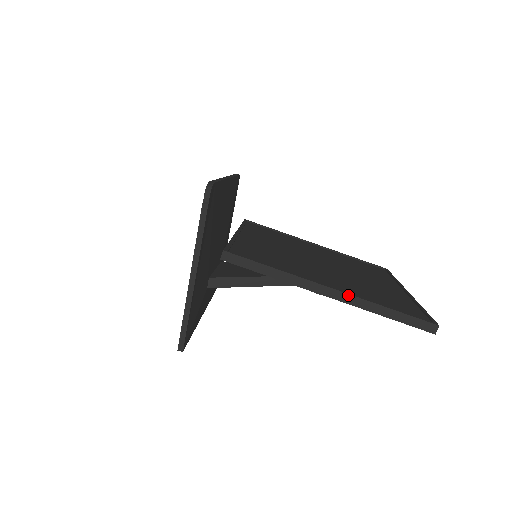
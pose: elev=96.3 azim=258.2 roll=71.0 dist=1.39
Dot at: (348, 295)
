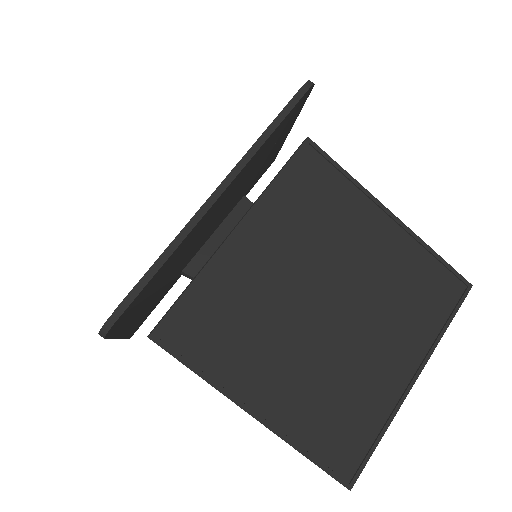
Dot at: (269, 429)
